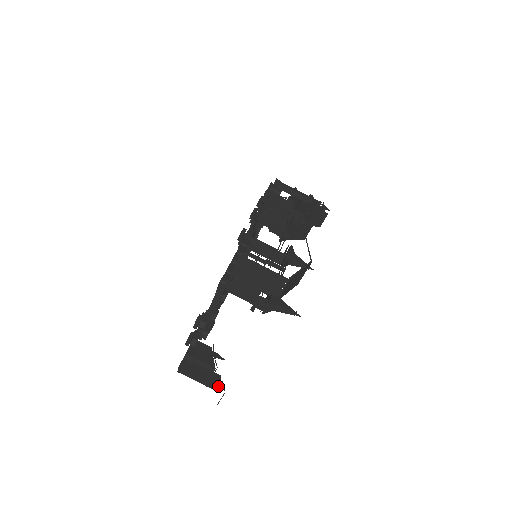
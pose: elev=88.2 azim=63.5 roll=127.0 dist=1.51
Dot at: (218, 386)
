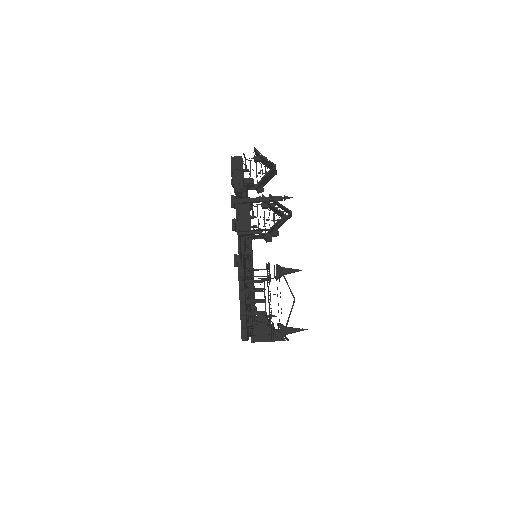
Dot at: (282, 339)
